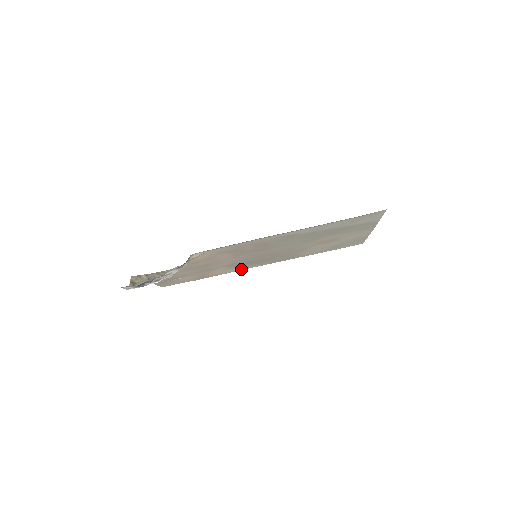
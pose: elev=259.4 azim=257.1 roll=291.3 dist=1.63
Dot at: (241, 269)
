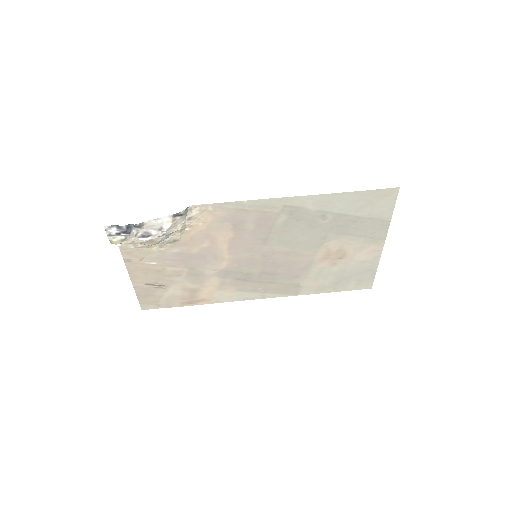
Dot at: (235, 298)
